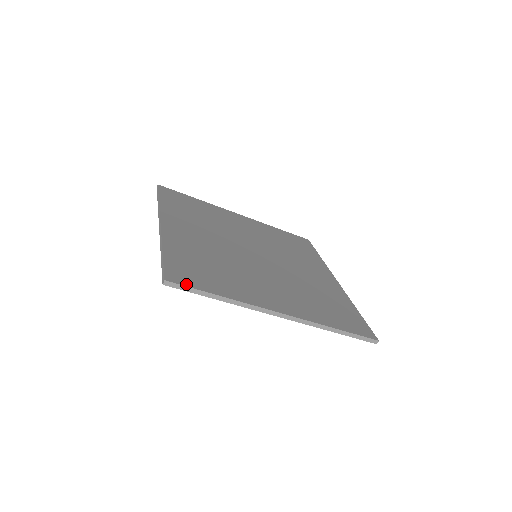
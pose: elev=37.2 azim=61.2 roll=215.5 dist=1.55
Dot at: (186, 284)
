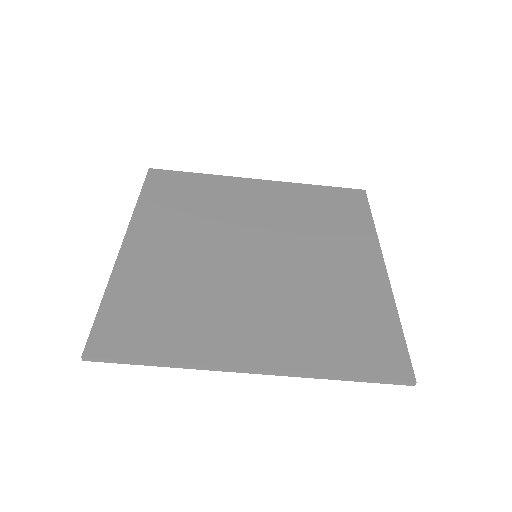
Dot at: (111, 355)
